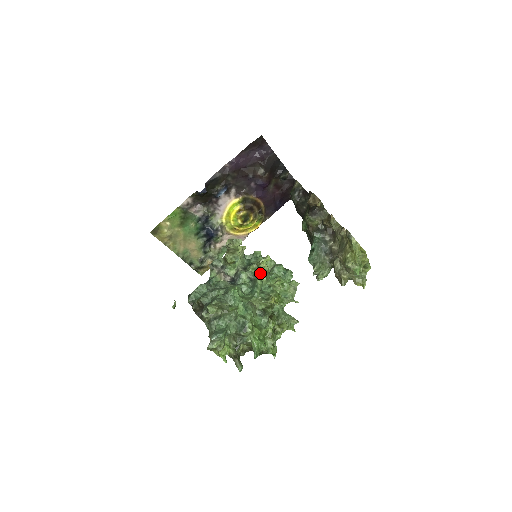
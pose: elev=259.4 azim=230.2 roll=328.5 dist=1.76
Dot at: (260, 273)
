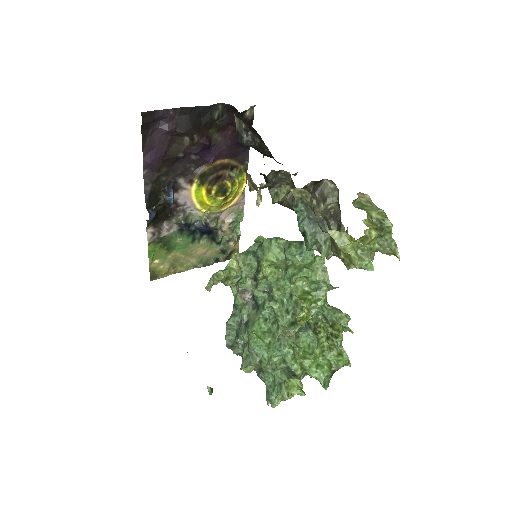
Dot at: (270, 287)
